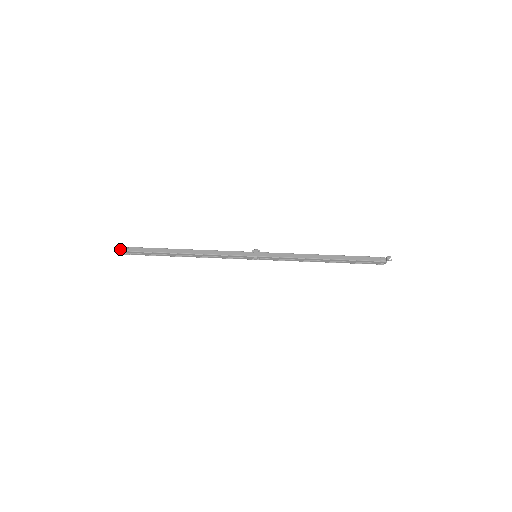
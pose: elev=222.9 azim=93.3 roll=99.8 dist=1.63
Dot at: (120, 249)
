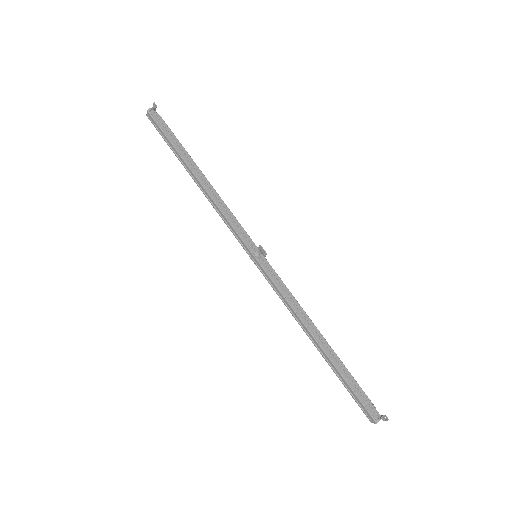
Dot at: (156, 106)
